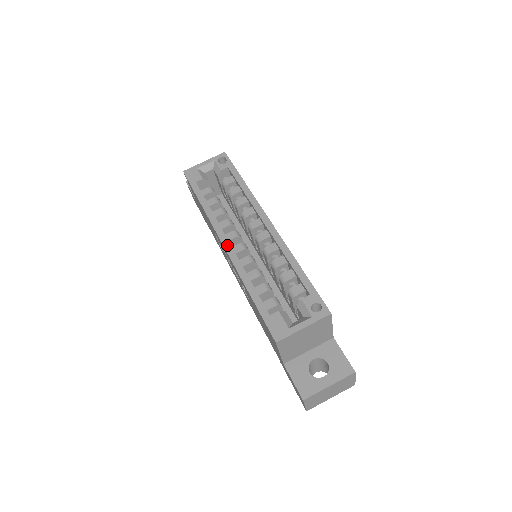
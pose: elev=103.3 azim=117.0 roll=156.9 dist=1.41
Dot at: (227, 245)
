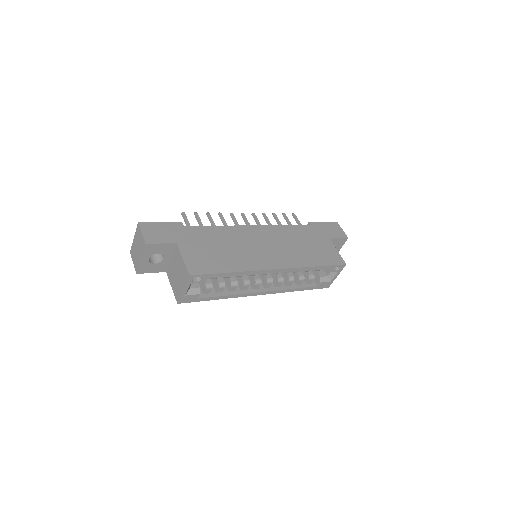
Dot at: (265, 293)
